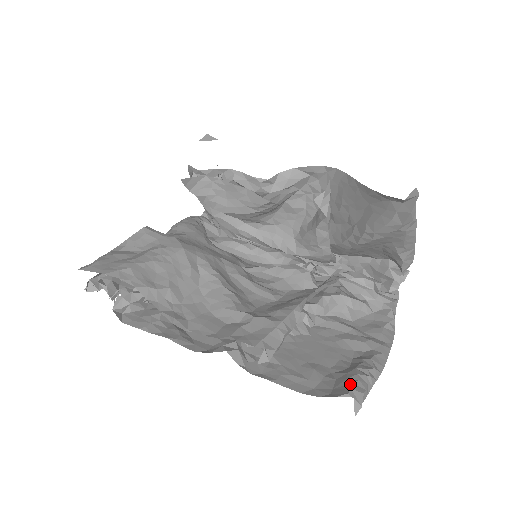
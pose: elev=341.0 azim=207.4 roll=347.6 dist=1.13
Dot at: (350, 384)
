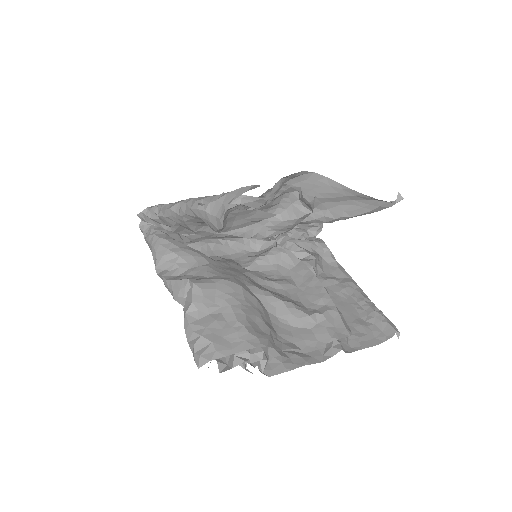
Dot at: (388, 324)
